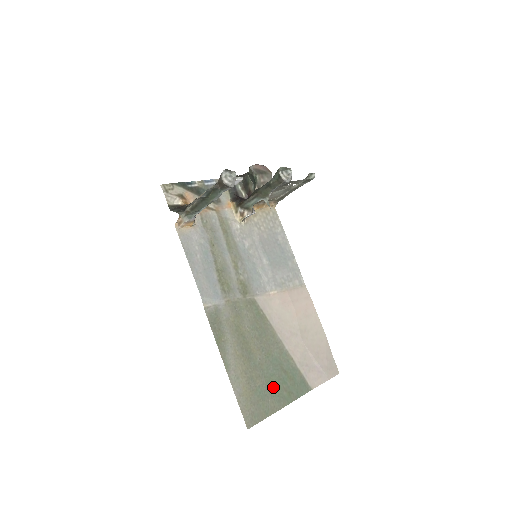
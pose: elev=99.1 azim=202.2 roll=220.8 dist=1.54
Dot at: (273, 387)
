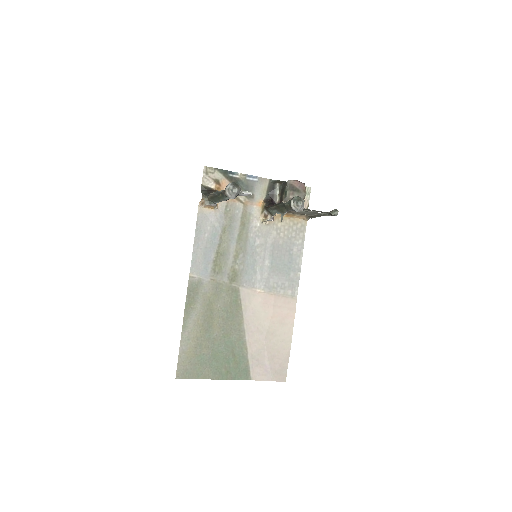
Dot at: (216, 361)
